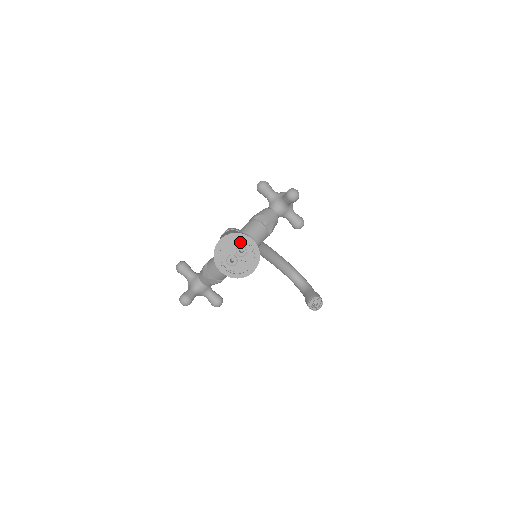
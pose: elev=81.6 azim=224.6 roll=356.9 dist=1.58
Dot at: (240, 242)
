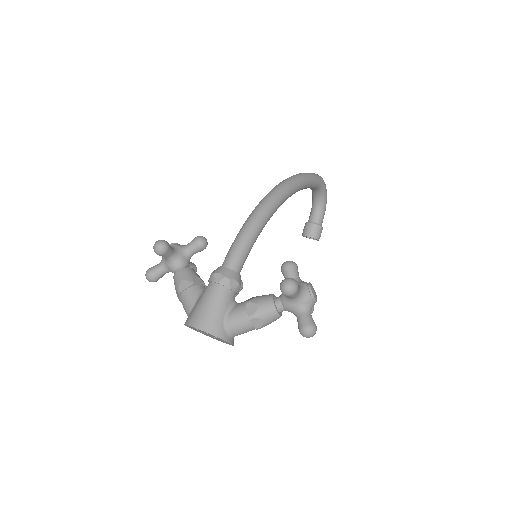
Dot at: (217, 338)
